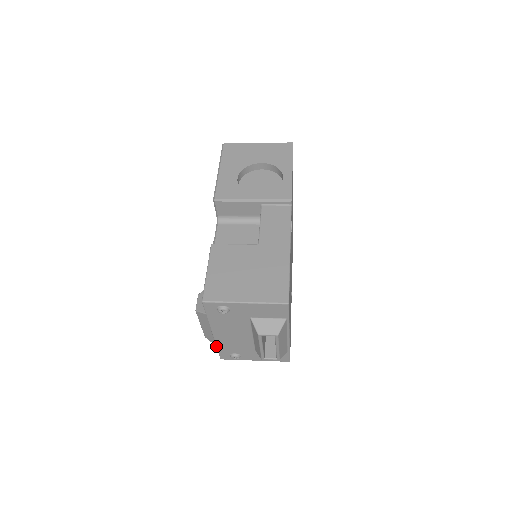
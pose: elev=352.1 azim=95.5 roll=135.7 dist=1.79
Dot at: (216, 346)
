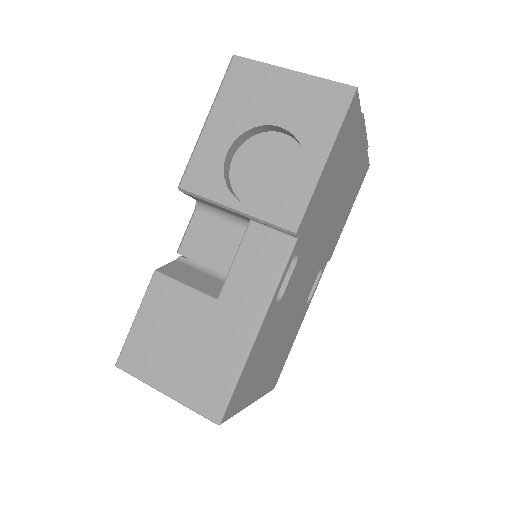
Dot at: occluded
